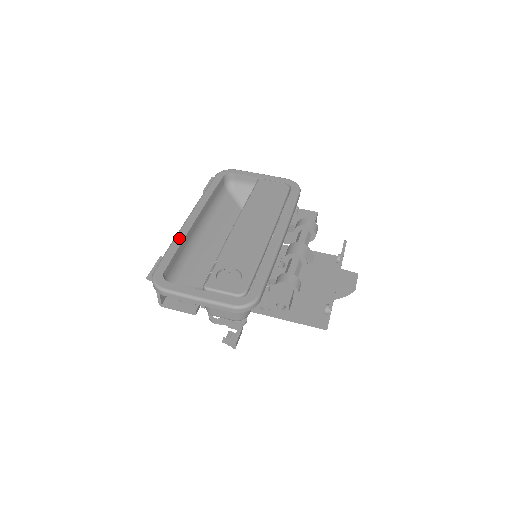
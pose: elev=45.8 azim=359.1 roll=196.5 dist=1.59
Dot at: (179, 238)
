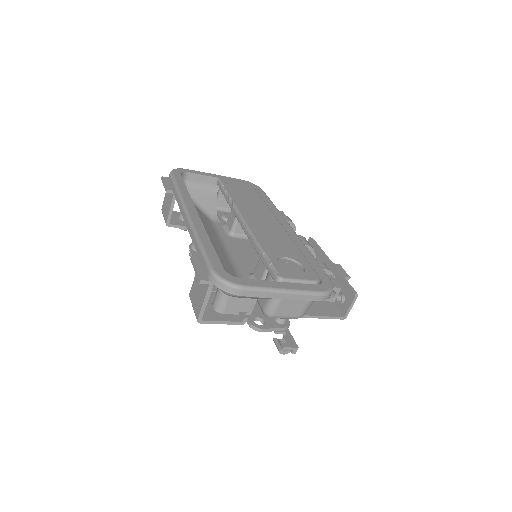
Dot at: (202, 233)
